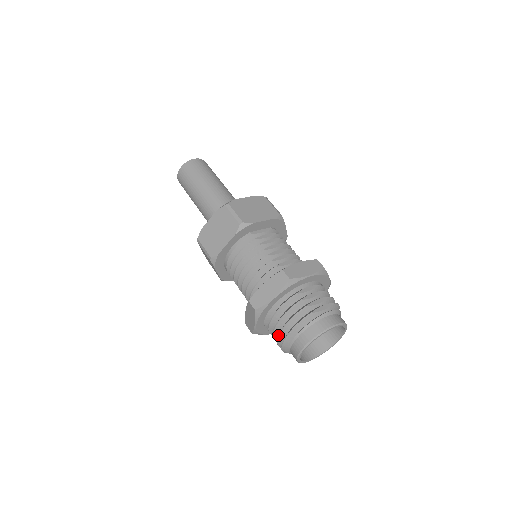
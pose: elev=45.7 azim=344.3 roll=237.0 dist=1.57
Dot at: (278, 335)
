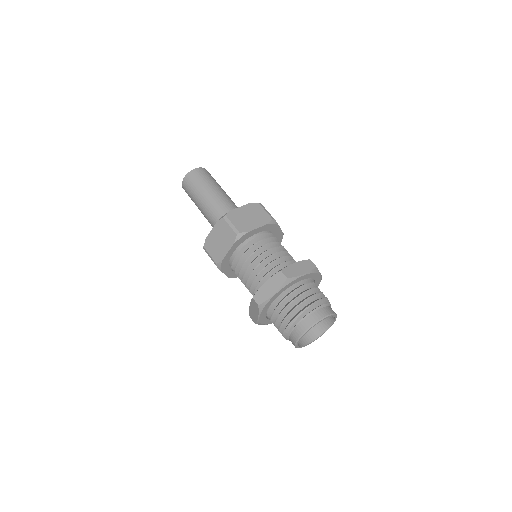
Dot at: (295, 307)
